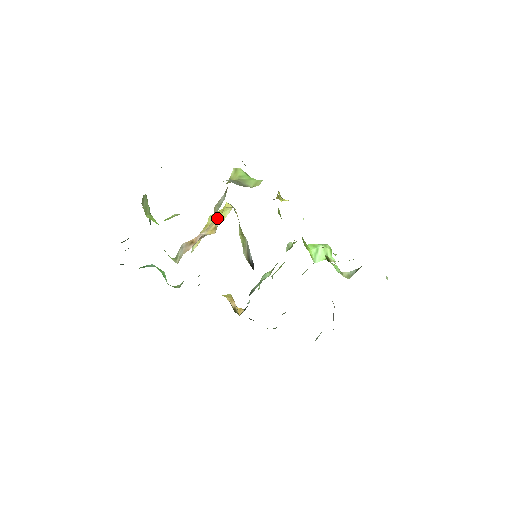
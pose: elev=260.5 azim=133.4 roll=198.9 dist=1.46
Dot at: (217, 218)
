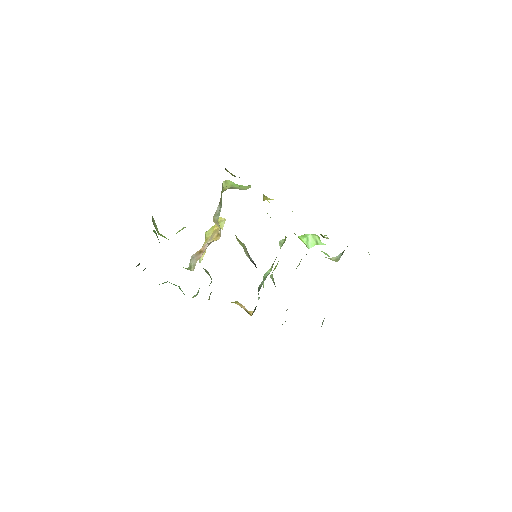
Dot at: (218, 226)
